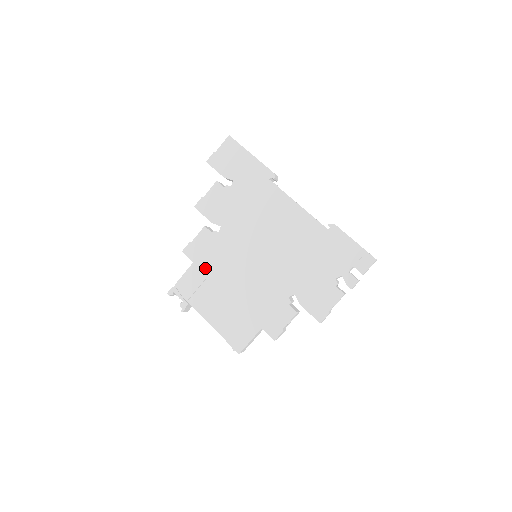
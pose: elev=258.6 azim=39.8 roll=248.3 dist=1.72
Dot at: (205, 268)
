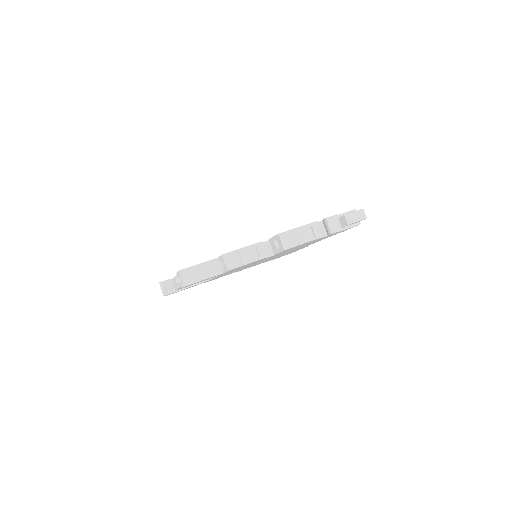
Dot at: occluded
